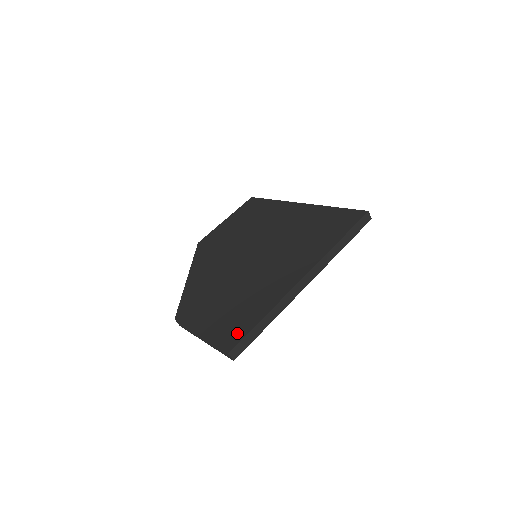
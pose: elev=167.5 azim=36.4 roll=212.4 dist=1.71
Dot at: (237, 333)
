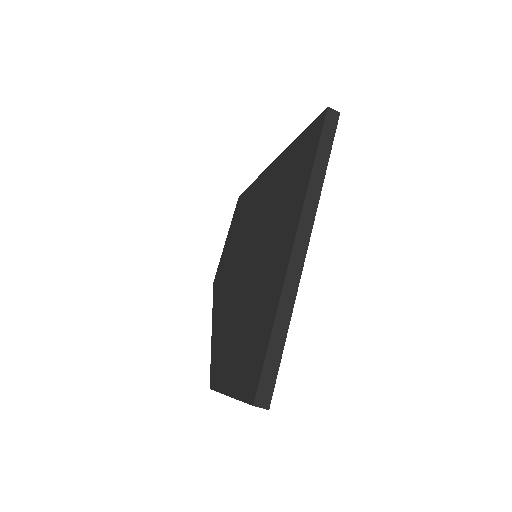
Dot at: (255, 370)
